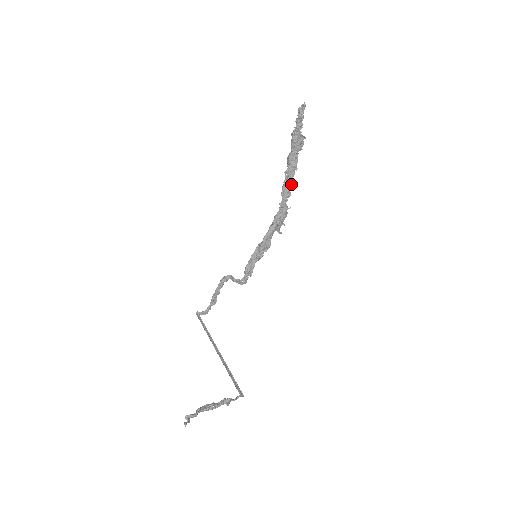
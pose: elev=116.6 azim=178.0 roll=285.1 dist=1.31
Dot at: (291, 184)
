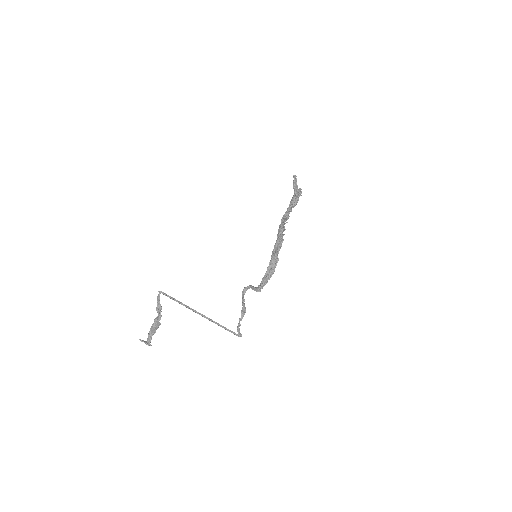
Dot at: (288, 211)
